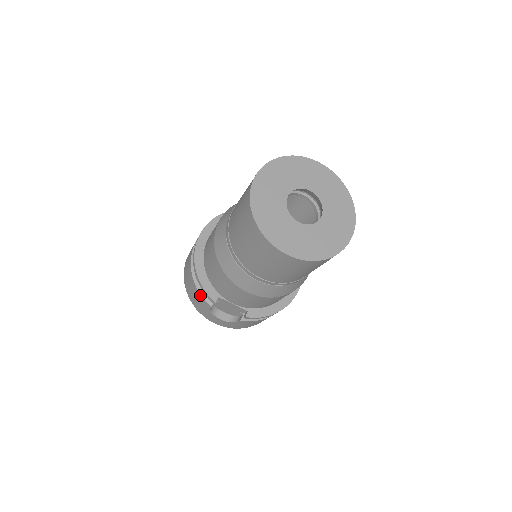
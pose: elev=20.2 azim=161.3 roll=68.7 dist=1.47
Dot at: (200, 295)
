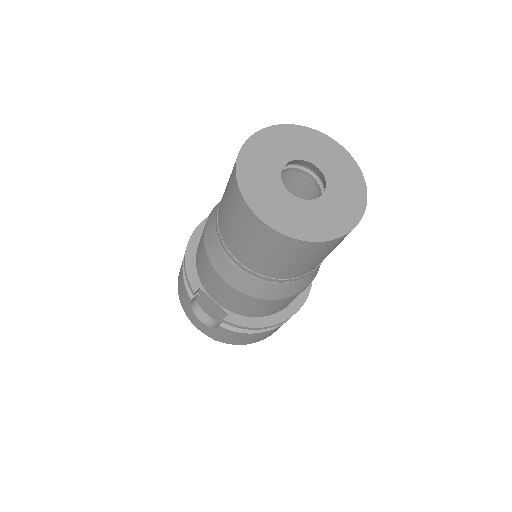
Dot at: (184, 284)
